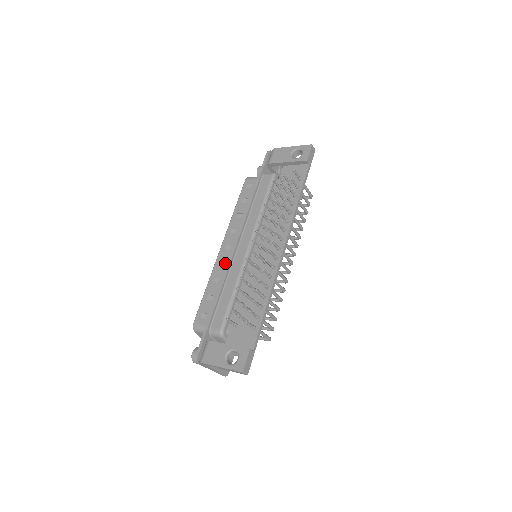
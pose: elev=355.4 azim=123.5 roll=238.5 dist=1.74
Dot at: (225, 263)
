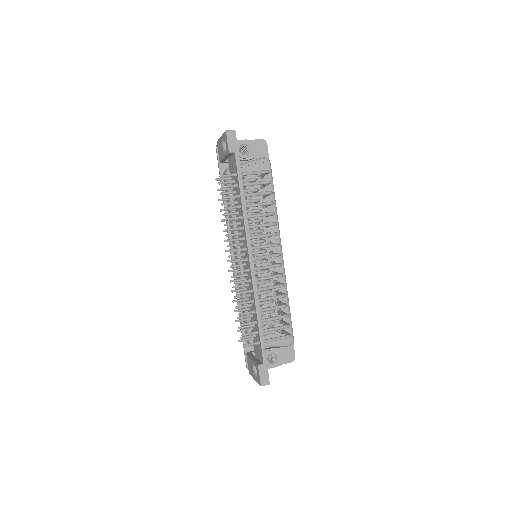
Dot at: occluded
